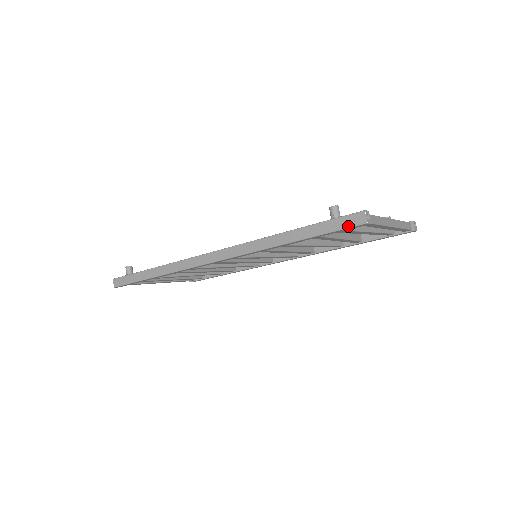
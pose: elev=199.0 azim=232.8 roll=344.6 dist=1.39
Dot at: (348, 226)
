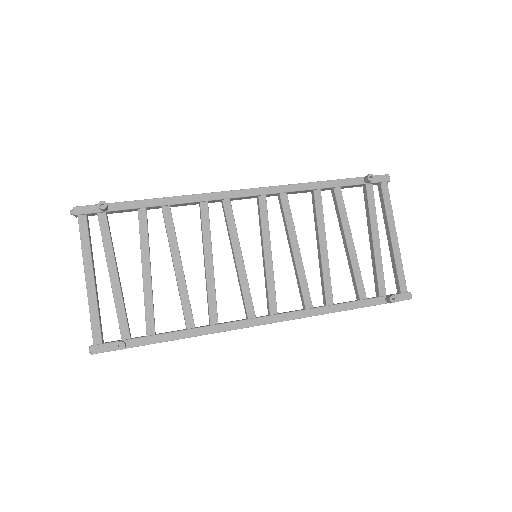
Dot at: occluded
